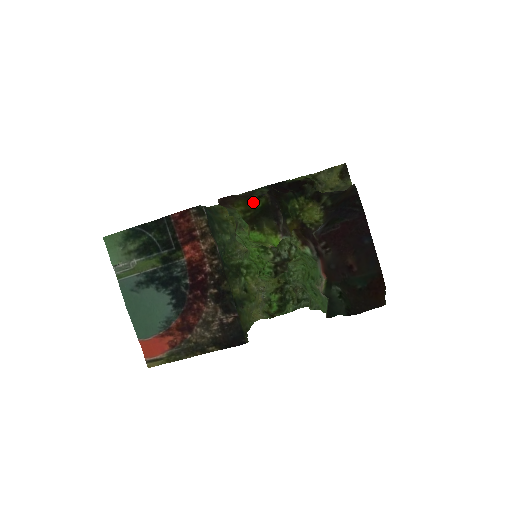
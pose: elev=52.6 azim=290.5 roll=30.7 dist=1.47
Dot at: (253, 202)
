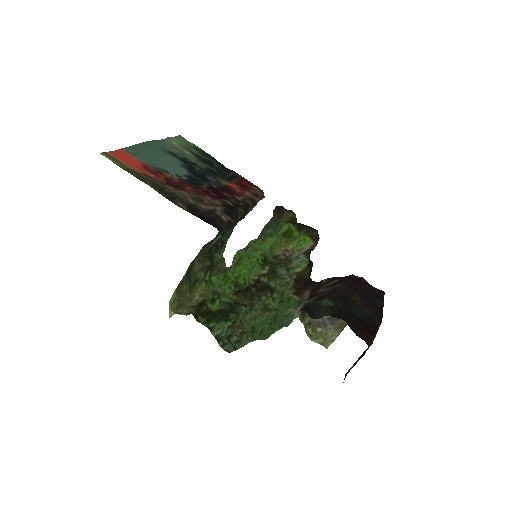
Dot at: occluded
